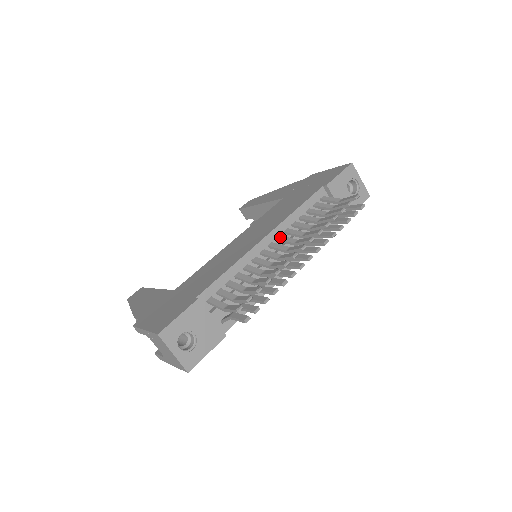
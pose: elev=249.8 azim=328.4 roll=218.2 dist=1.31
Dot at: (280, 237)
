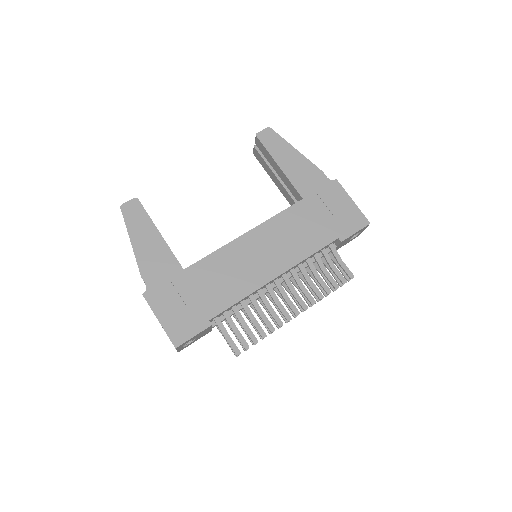
Dot at: (285, 276)
